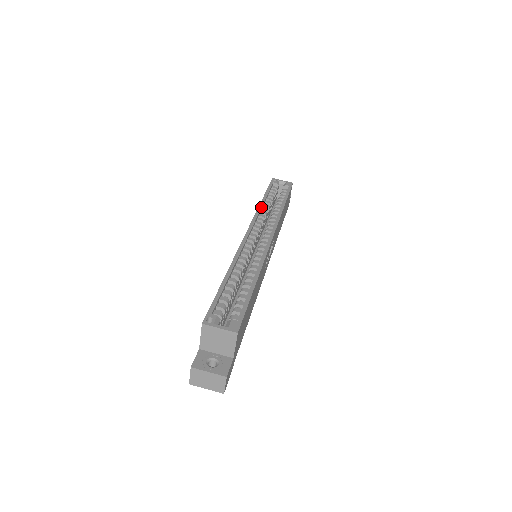
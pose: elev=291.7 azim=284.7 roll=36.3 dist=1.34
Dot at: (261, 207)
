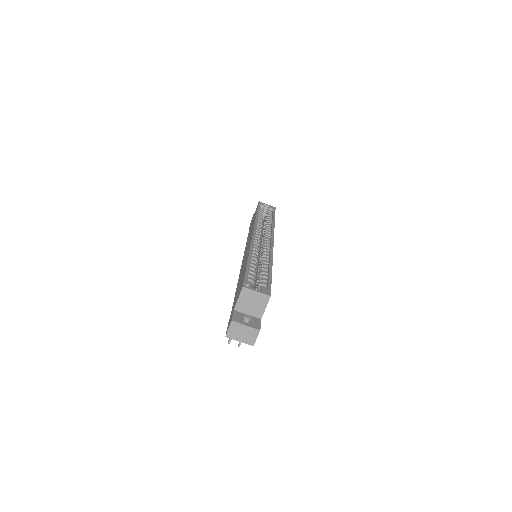
Dot at: occluded
